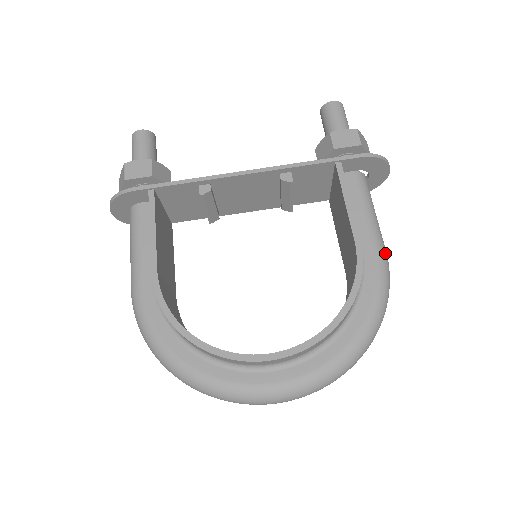
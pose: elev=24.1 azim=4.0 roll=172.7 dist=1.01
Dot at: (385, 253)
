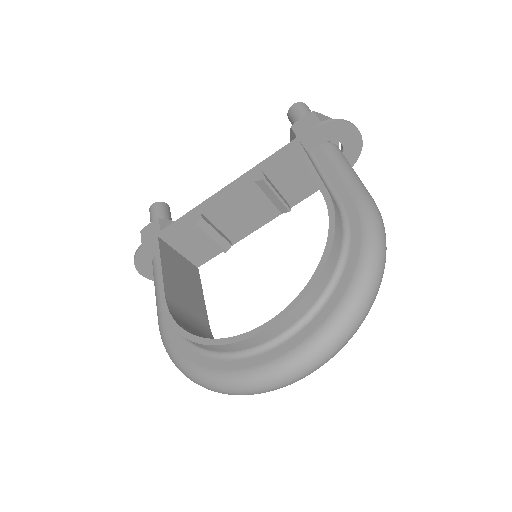
Dot at: (367, 197)
